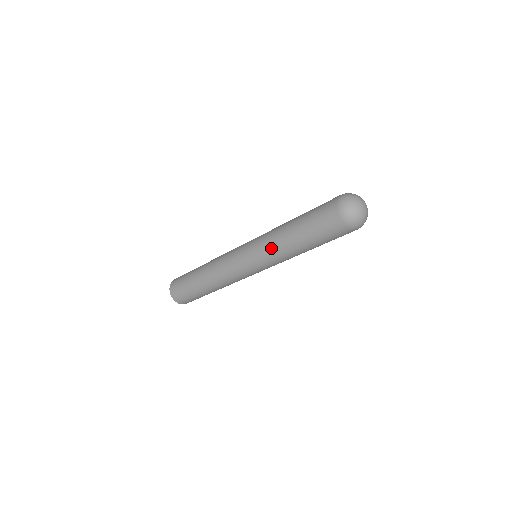
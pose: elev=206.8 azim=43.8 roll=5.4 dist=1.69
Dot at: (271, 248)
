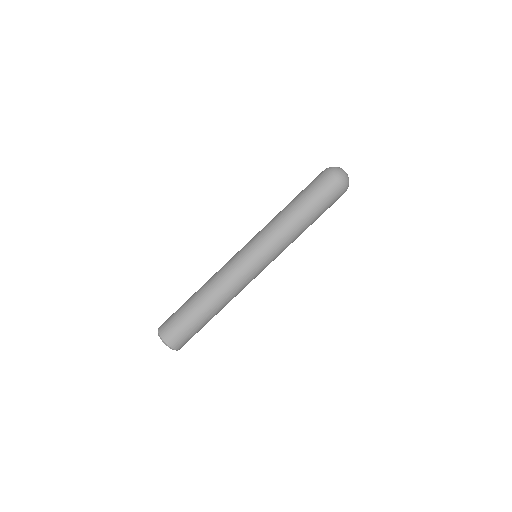
Dot at: (280, 233)
